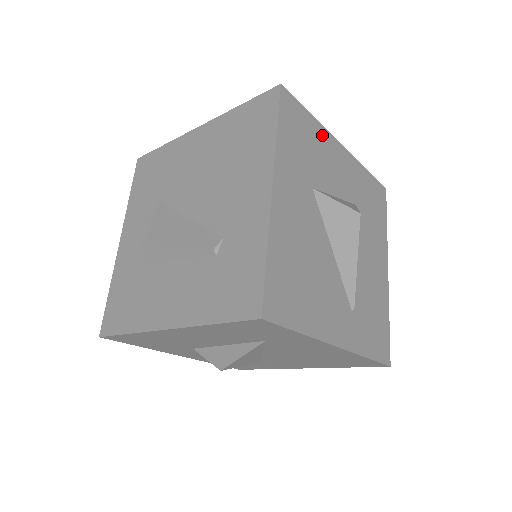
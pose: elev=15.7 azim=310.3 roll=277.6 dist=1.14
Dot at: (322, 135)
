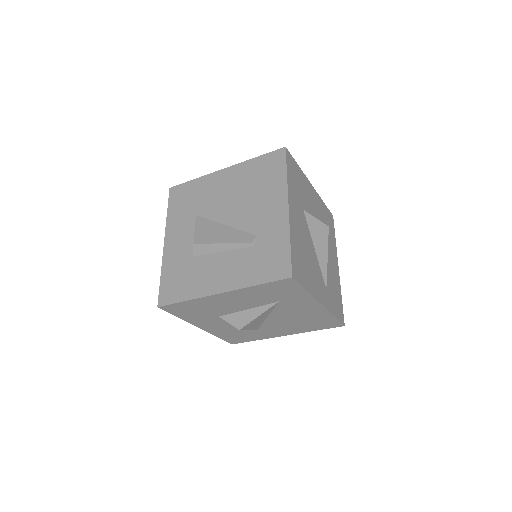
Dot at: (304, 178)
